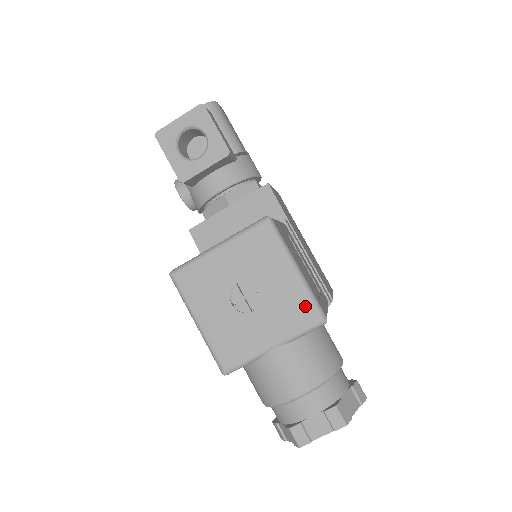
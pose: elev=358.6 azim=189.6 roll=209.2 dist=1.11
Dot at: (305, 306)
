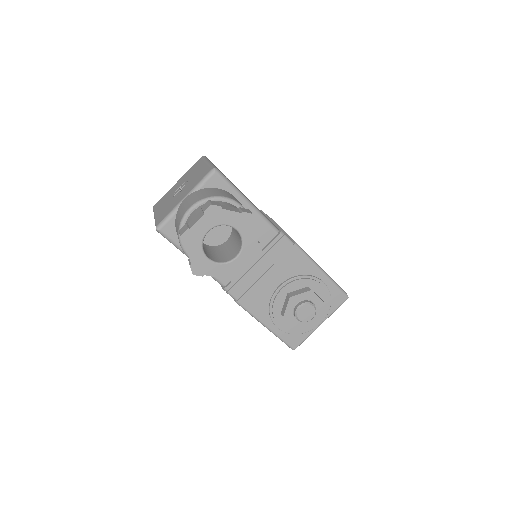
Dot at: (206, 170)
